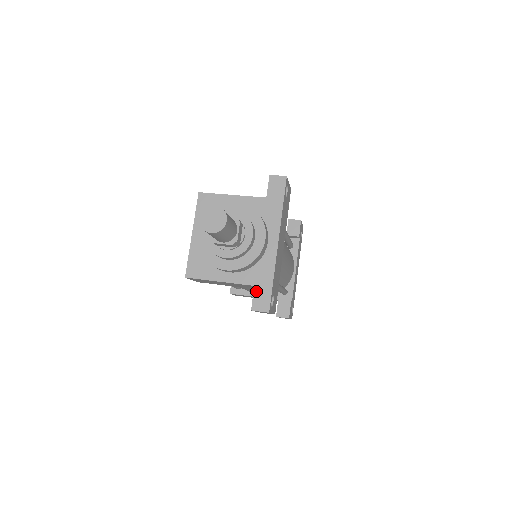
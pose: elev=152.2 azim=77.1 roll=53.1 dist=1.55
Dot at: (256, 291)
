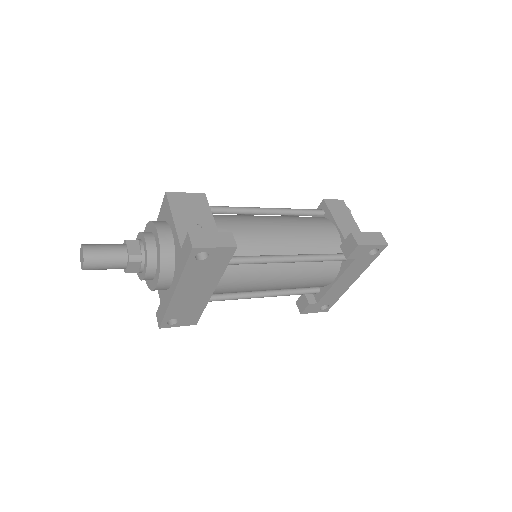
Dot at: (160, 307)
